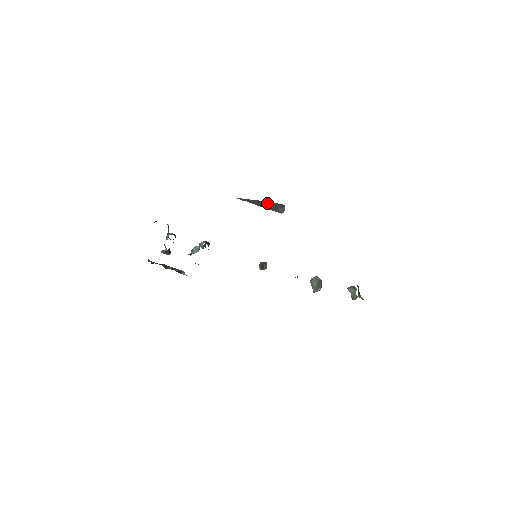
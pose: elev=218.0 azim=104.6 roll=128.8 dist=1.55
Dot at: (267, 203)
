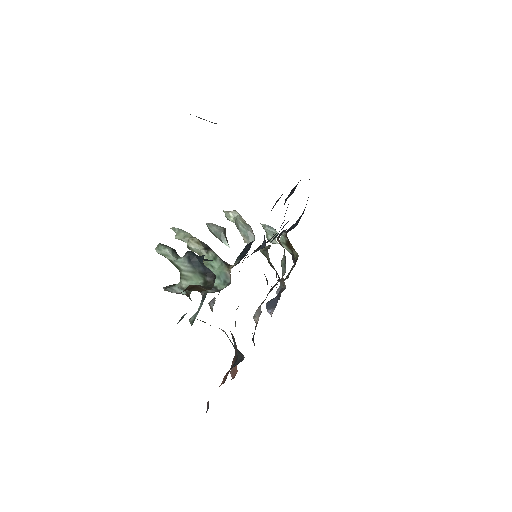
Dot at: occluded
